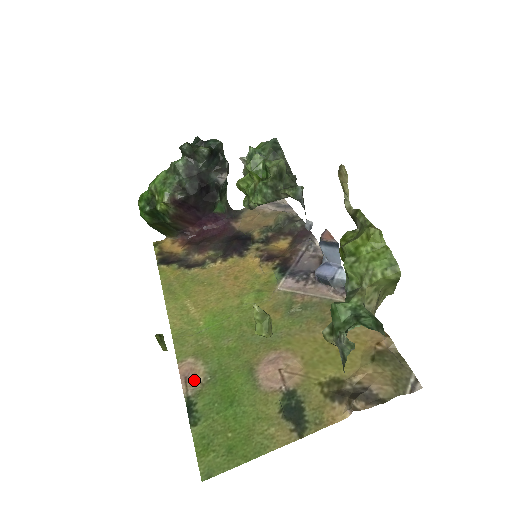
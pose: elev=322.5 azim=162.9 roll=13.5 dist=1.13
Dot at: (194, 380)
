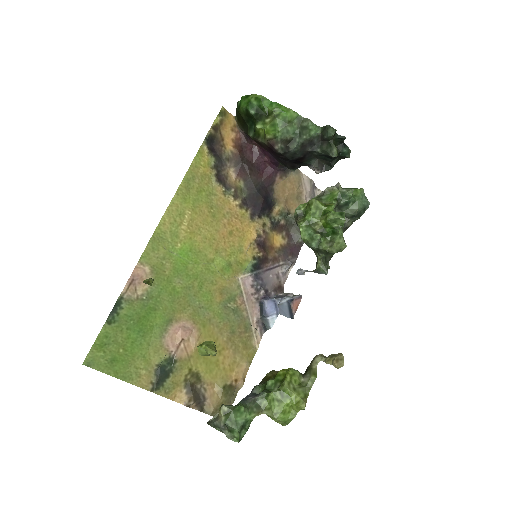
Dot at: (136, 288)
